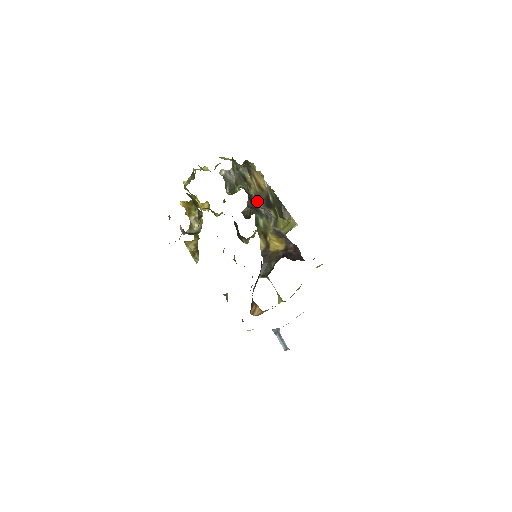
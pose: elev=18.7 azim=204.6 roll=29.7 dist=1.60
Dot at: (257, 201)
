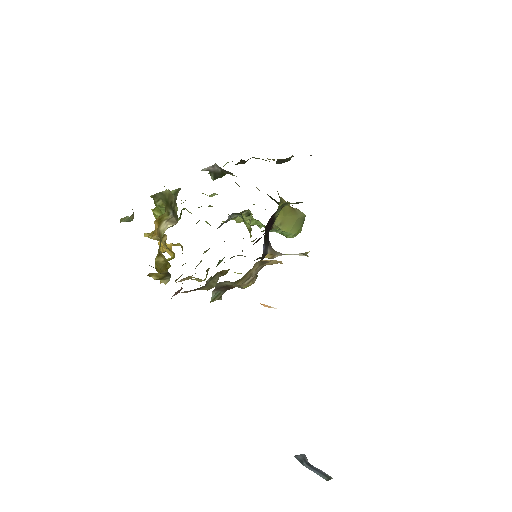
Dot at: occluded
